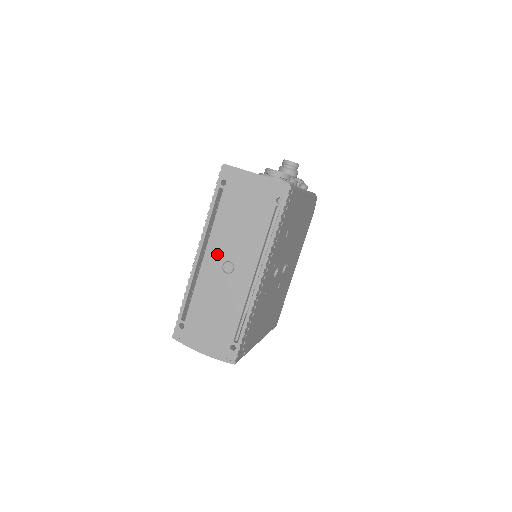
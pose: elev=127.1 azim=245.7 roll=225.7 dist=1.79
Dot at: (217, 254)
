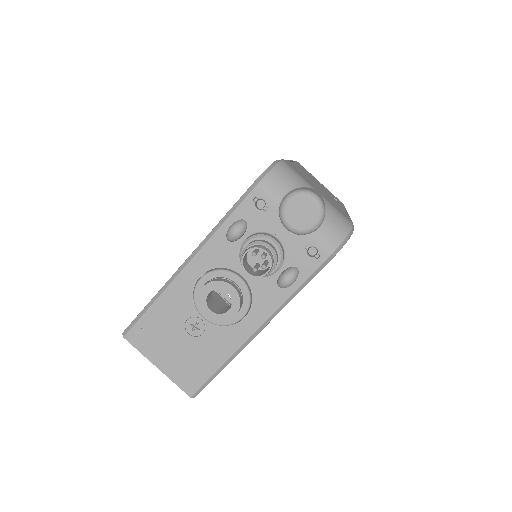
Dot at: occluded
